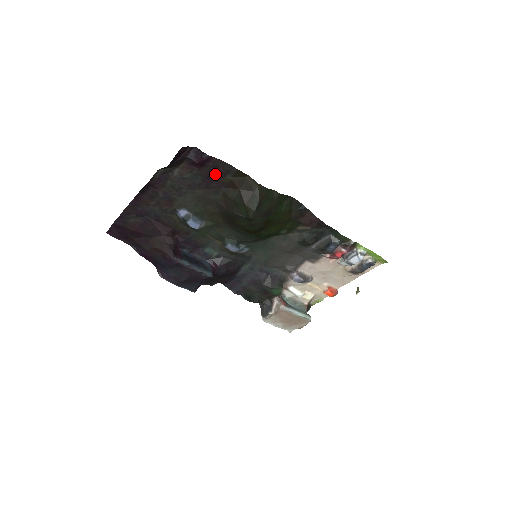
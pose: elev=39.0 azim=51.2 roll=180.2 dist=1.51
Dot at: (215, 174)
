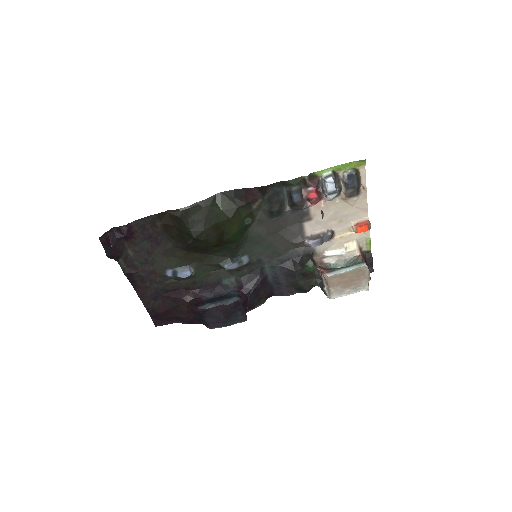
Dot at: (150, 231)
